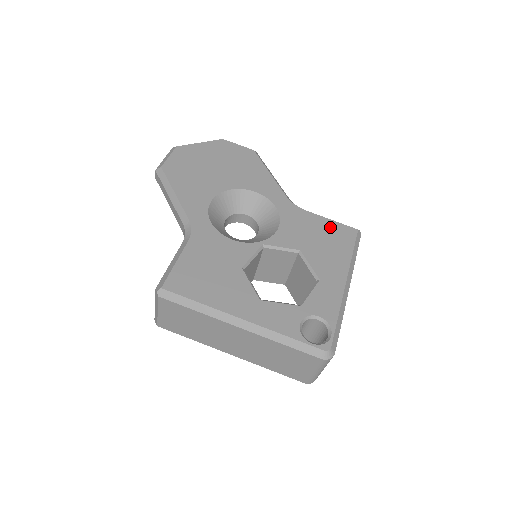
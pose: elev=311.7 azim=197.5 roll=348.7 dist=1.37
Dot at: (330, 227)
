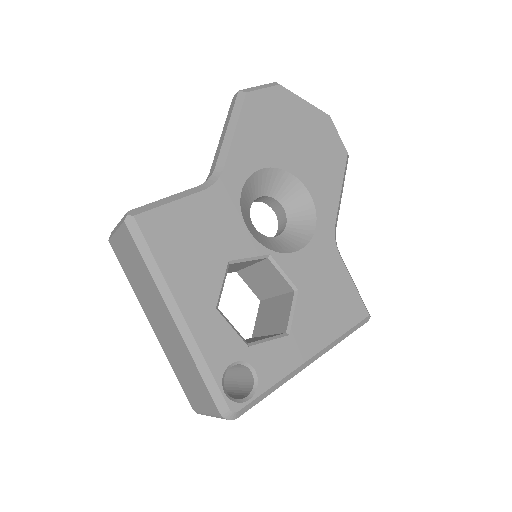
Dot at: (347, 291)
